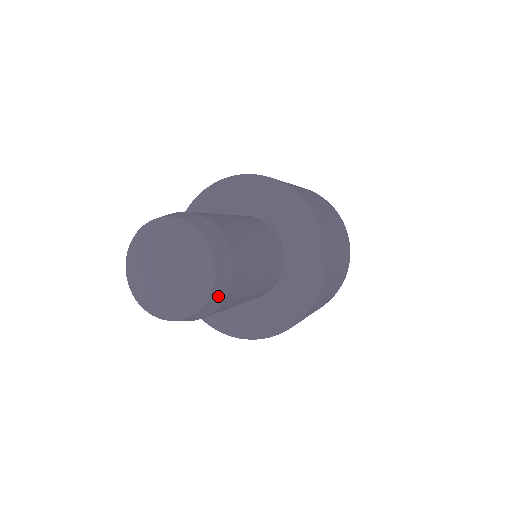
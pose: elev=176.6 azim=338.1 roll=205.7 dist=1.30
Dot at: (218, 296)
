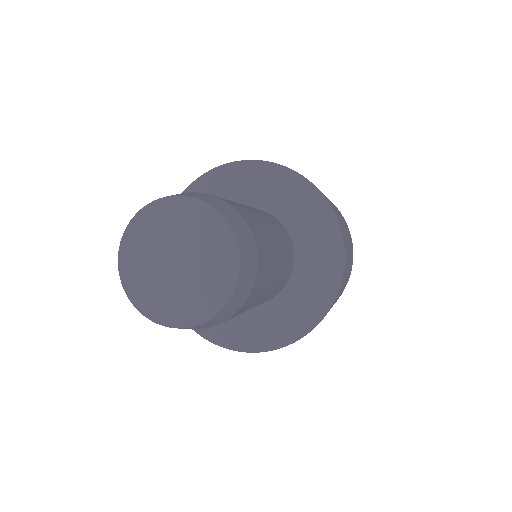
Dot at: (216, 321)
